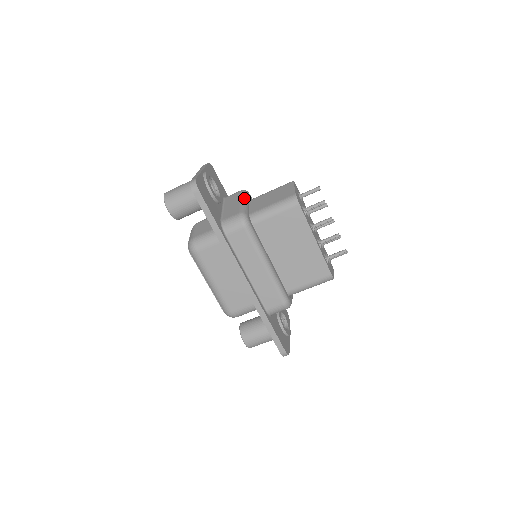
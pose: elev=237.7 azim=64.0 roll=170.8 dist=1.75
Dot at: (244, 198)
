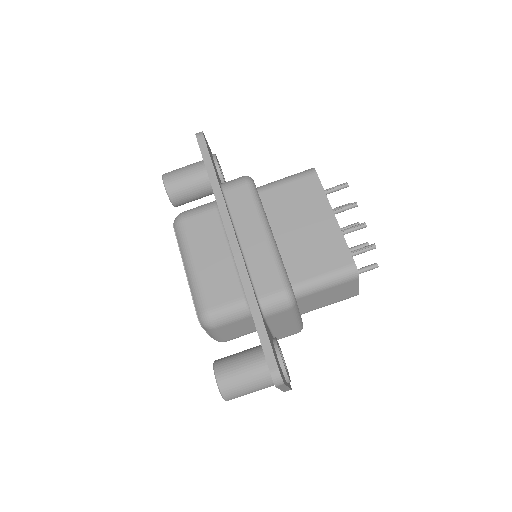
Dot at: occluded
